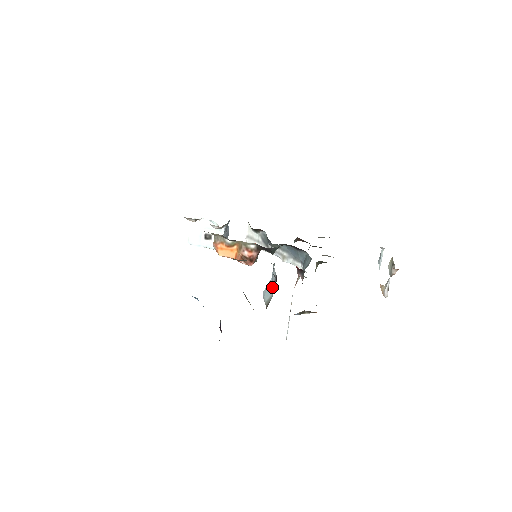
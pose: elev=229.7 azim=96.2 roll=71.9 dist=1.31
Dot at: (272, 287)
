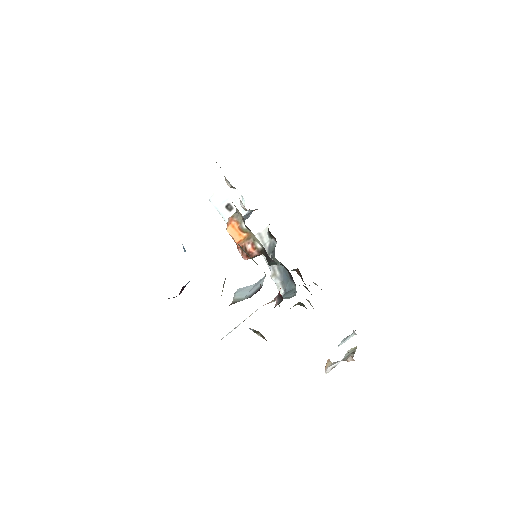
Dot at: (250, 292)
